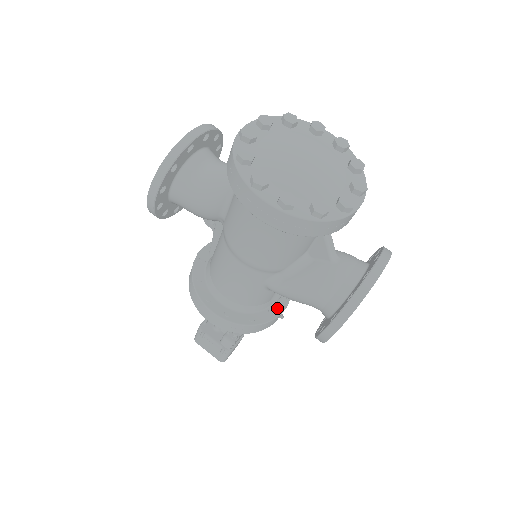
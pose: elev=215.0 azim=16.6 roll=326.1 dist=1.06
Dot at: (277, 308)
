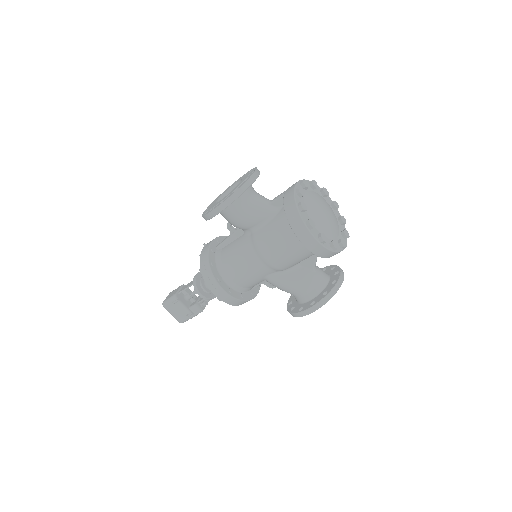
Dot at: (255, 291)
